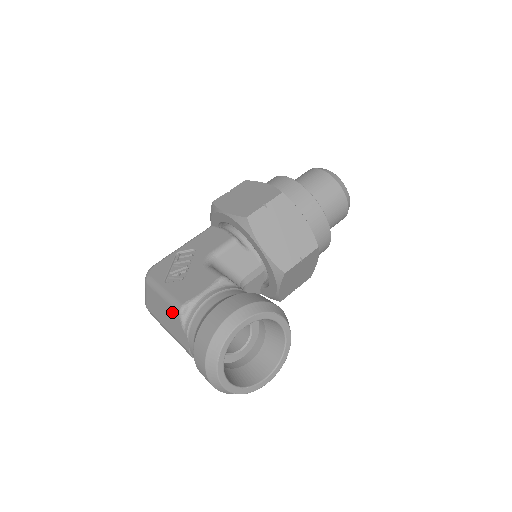
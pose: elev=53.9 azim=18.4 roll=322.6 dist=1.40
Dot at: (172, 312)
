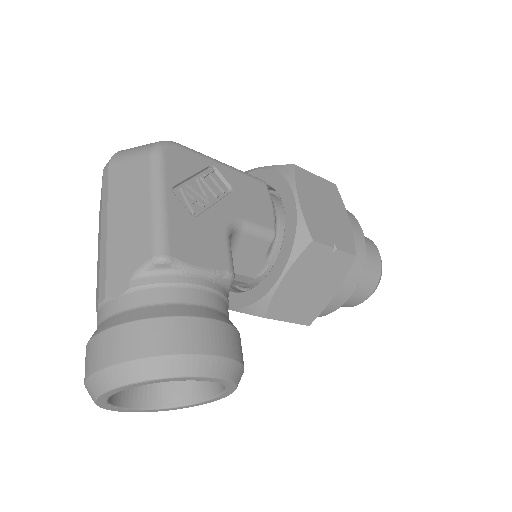
Dot at: (144, 239)
